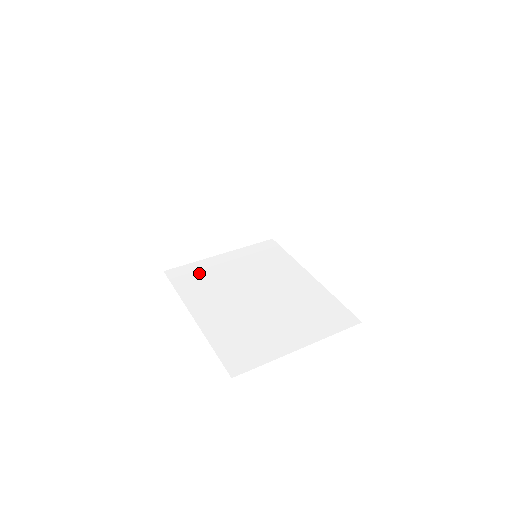
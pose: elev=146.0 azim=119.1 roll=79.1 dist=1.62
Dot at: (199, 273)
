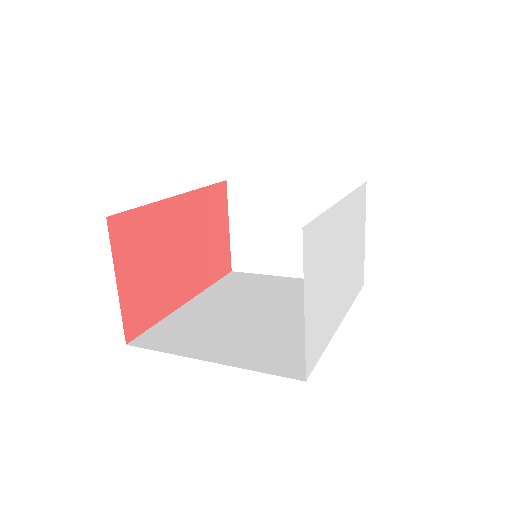
Dot at: (251, 281)
